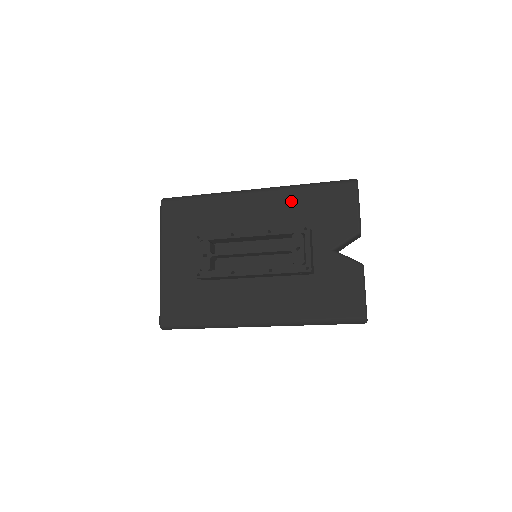
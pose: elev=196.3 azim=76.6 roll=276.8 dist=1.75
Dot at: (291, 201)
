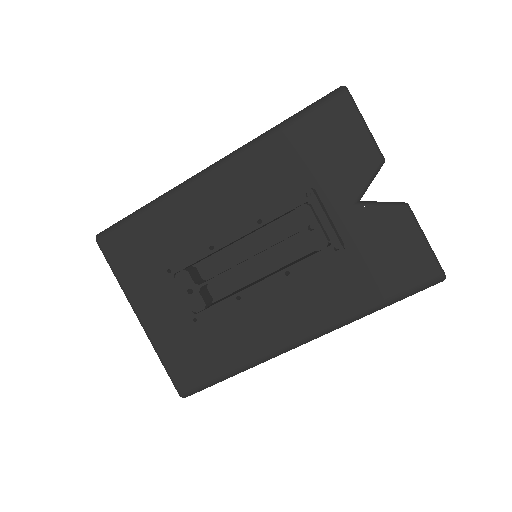
Dot at: (267, 161)
